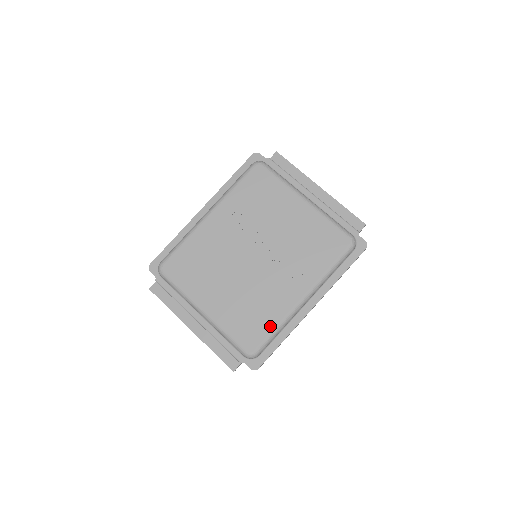
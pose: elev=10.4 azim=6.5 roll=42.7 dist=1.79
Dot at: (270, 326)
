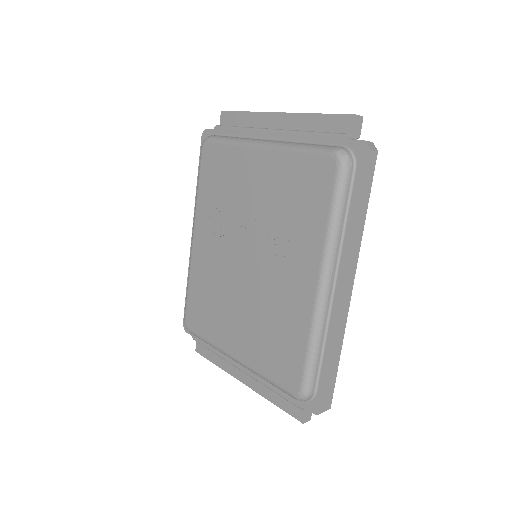
Dot at: (301, 346)
